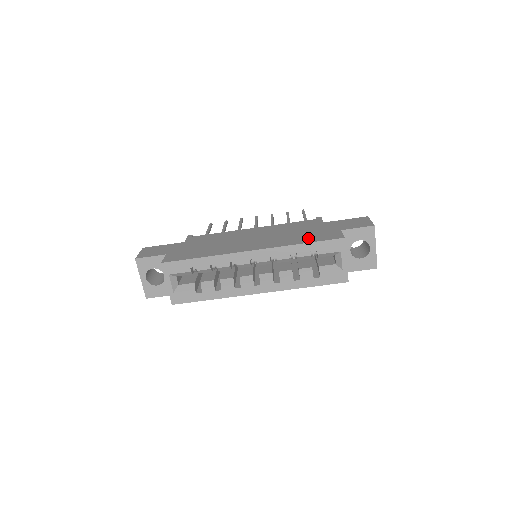
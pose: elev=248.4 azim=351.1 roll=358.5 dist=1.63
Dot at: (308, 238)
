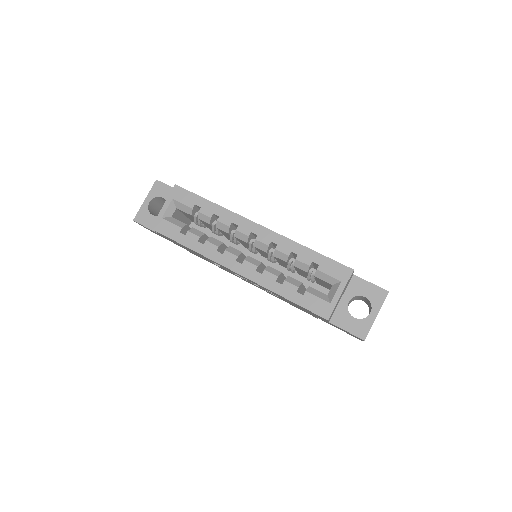
Dot at: occluded
